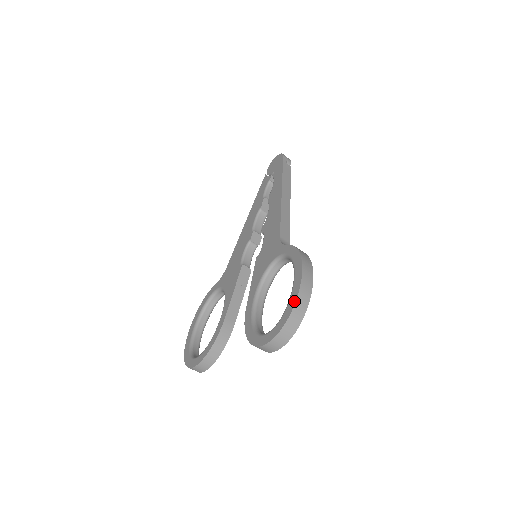
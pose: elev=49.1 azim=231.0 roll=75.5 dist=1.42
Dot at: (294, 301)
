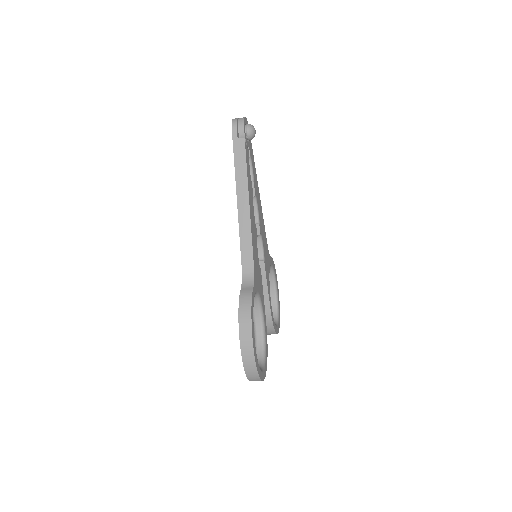
Dot at: (243, 365)
